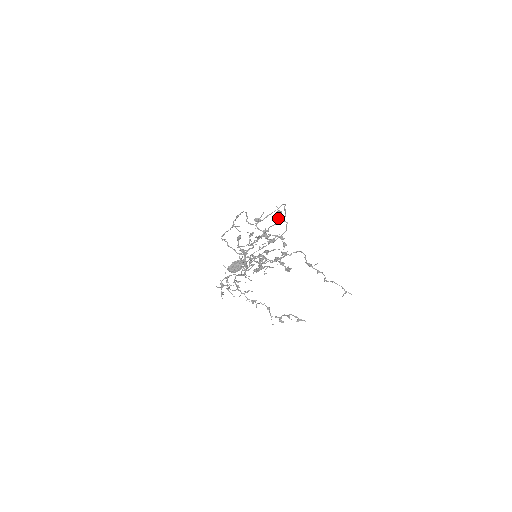
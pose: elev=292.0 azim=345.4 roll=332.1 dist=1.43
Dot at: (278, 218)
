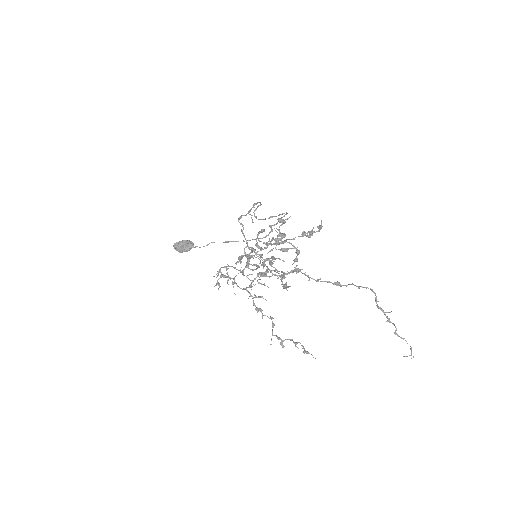
Dot at: (313, 232)
